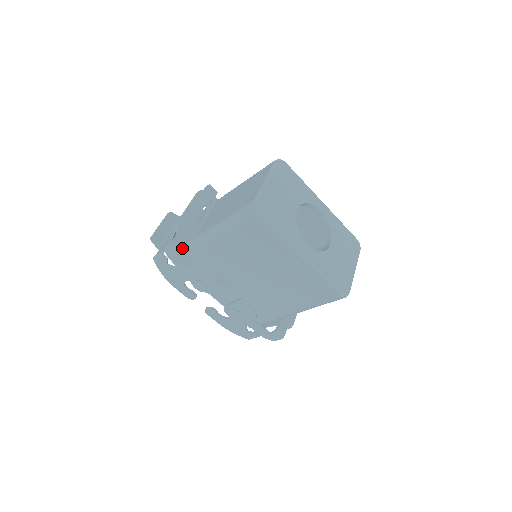
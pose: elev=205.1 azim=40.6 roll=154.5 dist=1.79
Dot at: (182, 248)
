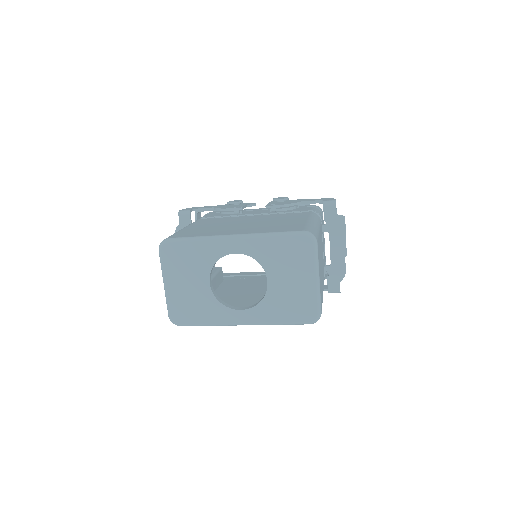
Dot at: occluded
